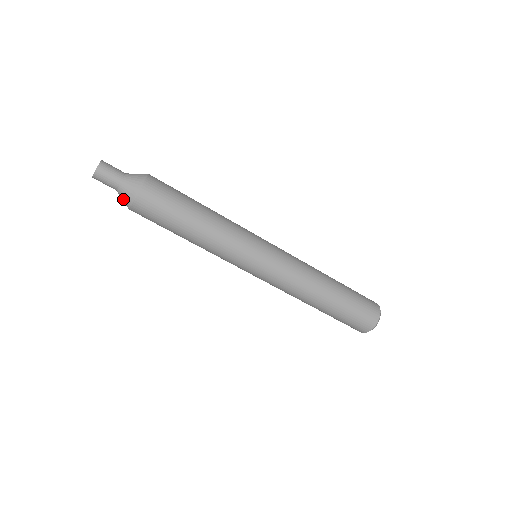
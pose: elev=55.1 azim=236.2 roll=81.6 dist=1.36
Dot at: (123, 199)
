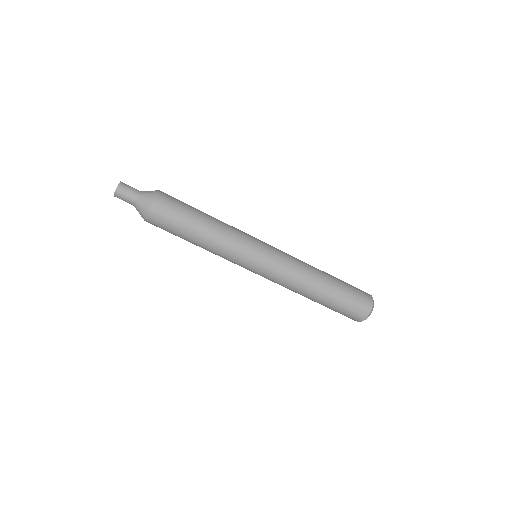
Dot at: (142, 206)
